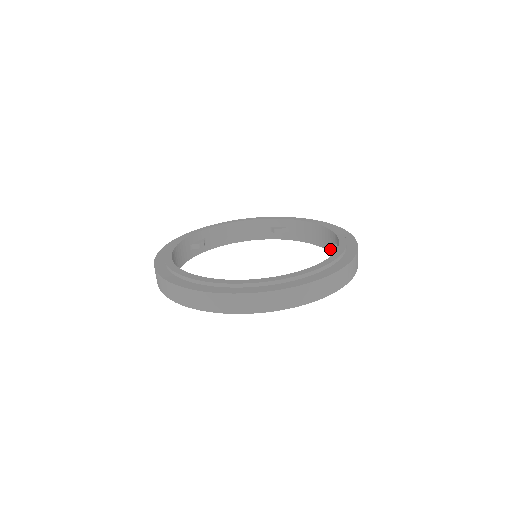
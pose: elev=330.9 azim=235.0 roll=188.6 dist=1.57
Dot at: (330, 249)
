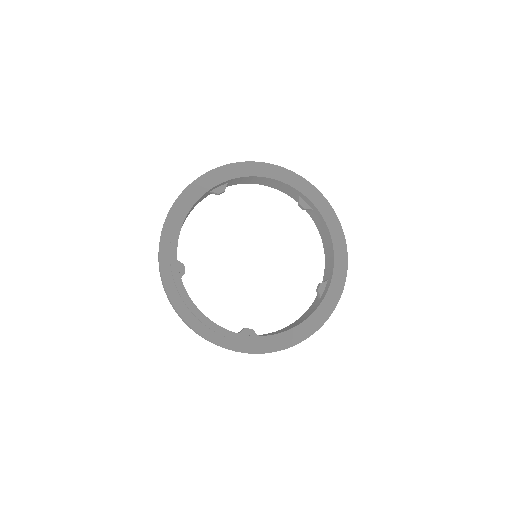
Dot at: (282, 191)
